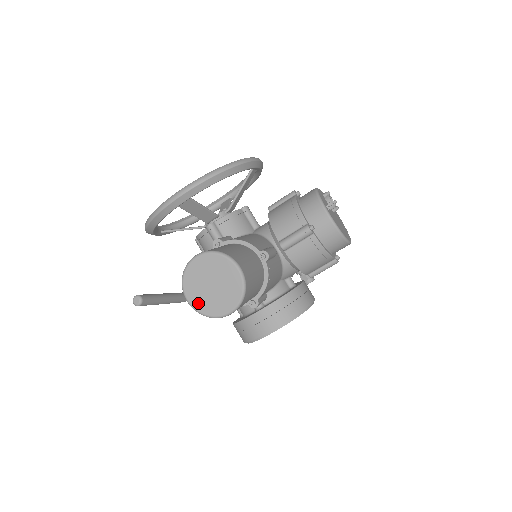
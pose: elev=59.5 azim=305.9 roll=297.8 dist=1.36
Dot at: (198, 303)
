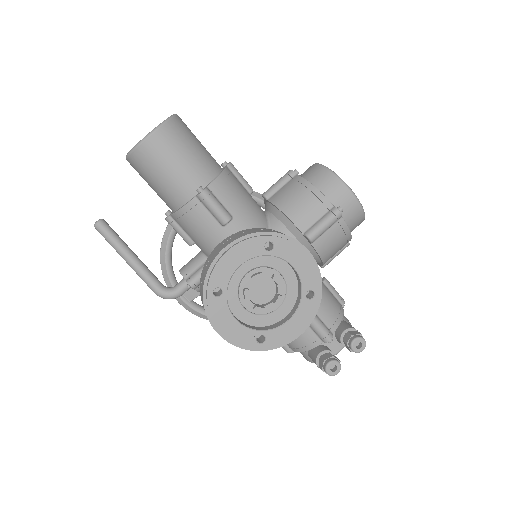
Dot at: occluded
